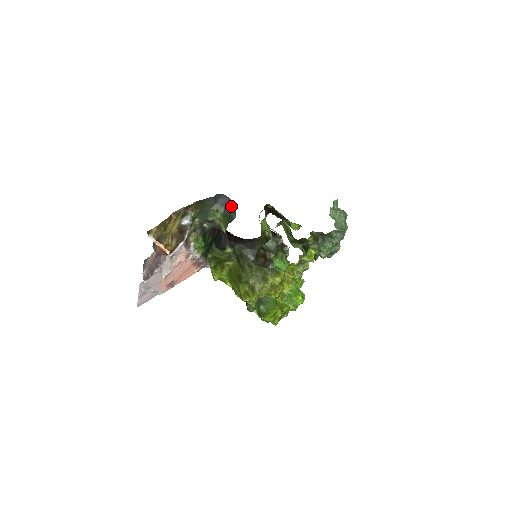
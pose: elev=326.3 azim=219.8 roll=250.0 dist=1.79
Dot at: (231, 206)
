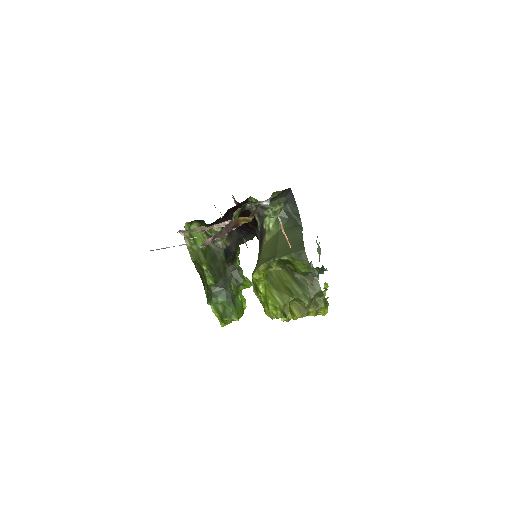
Dot at: (294, 207)
